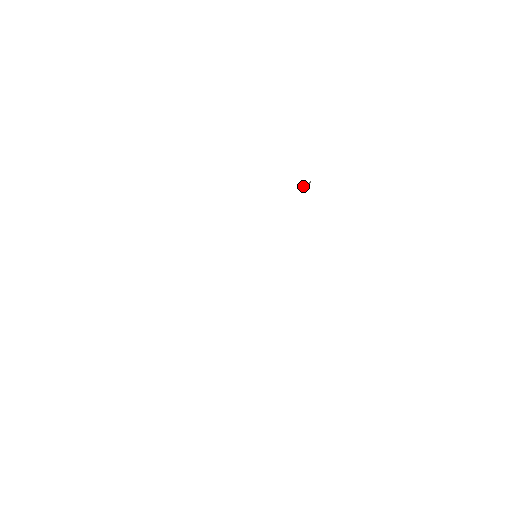
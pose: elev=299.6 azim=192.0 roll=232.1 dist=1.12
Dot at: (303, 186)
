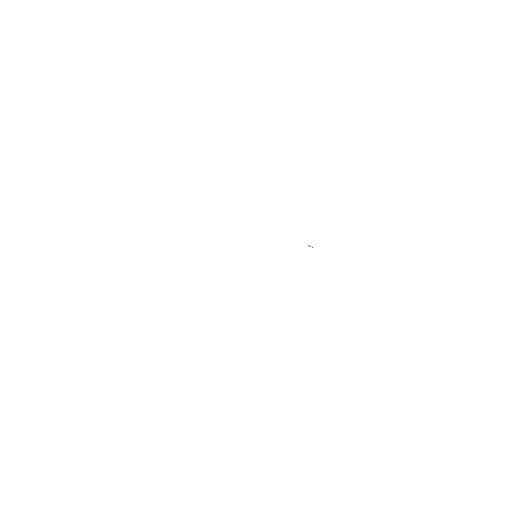
Dot at: occluded
